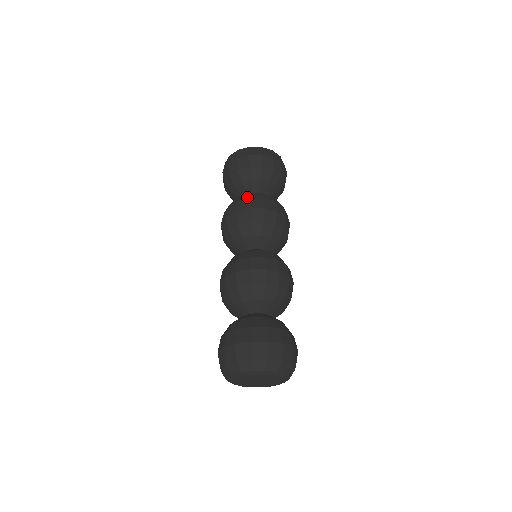
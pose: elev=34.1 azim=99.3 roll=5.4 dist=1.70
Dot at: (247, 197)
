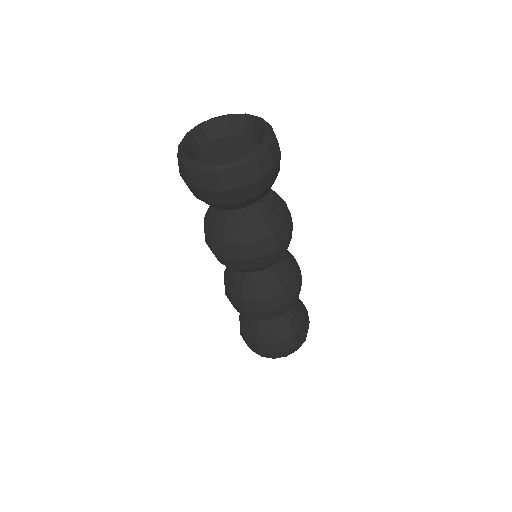
Dot at: (235, 241)
